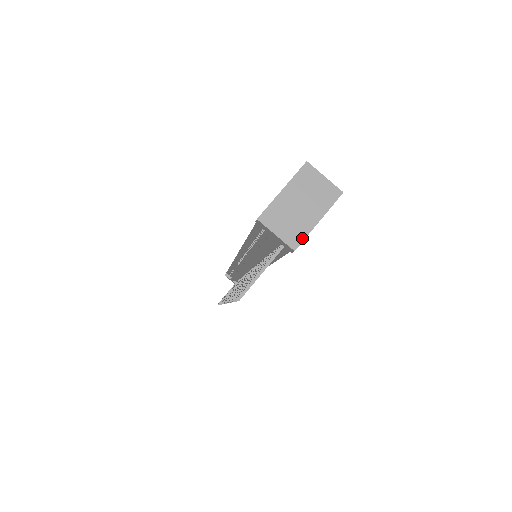
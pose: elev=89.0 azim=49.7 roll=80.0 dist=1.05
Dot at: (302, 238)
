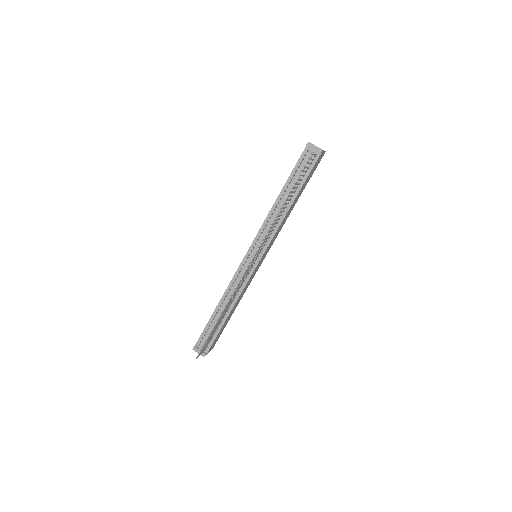
Dot at: (323, 150)
